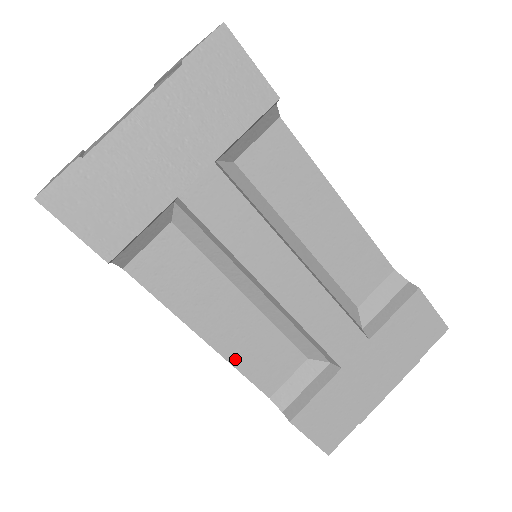
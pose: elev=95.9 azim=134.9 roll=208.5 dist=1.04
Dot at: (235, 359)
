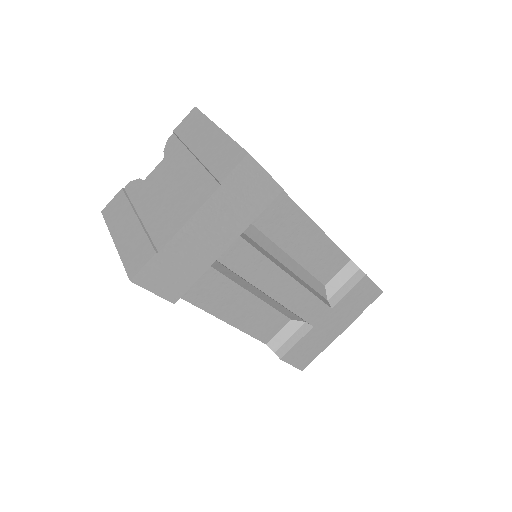
Dot at: (246, 329)
